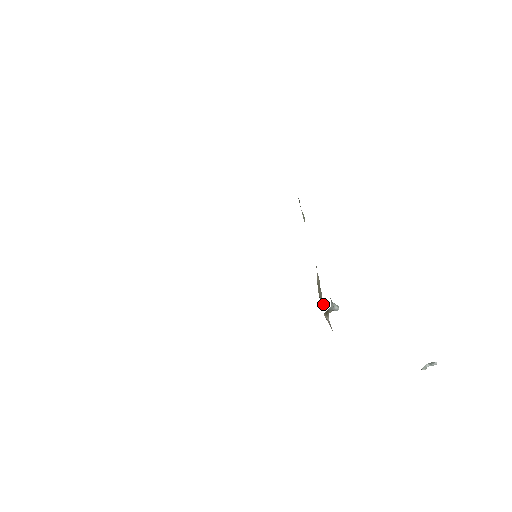
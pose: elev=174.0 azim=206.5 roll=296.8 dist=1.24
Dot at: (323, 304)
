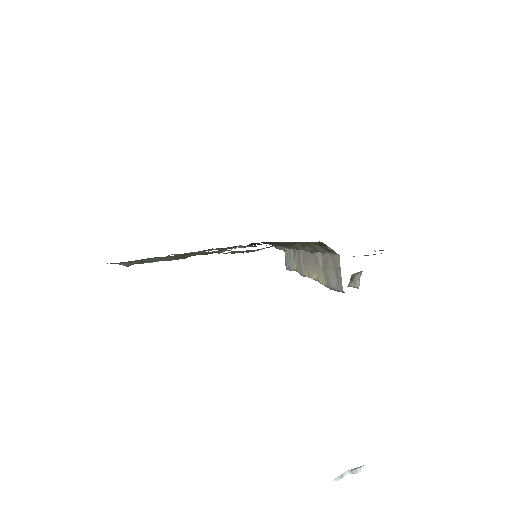
Dot at: occluded
